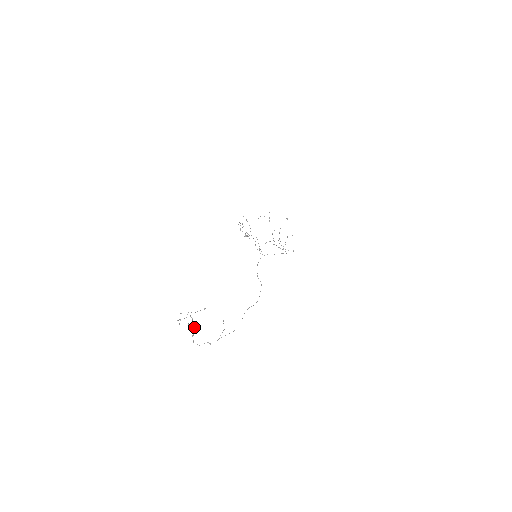
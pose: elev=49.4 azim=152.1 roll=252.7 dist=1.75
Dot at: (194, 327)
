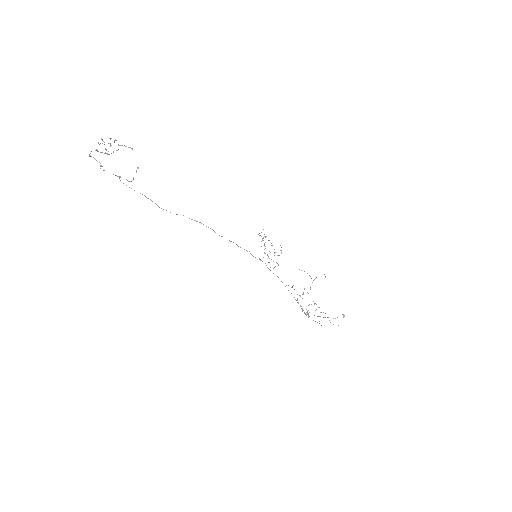
Dot at: (107, 153)
